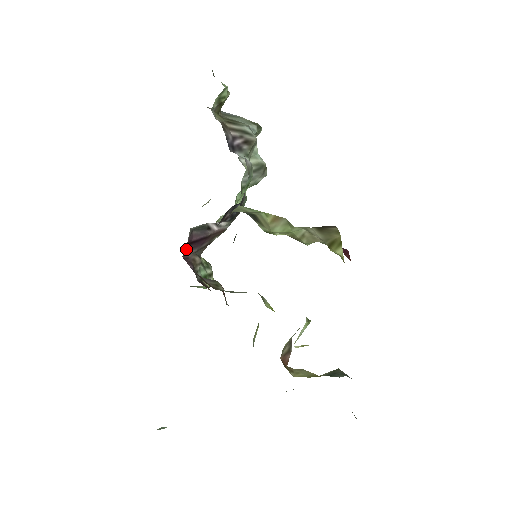
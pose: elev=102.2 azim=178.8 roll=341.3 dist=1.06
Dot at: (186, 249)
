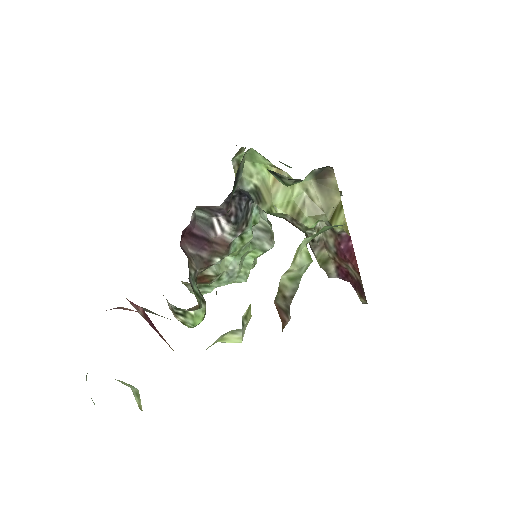
Dot at: (185, 240)
